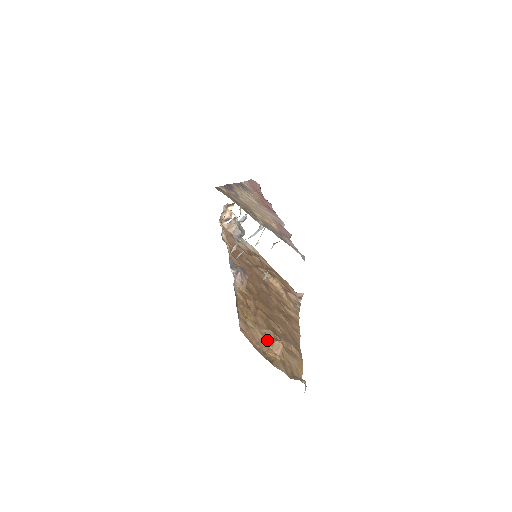
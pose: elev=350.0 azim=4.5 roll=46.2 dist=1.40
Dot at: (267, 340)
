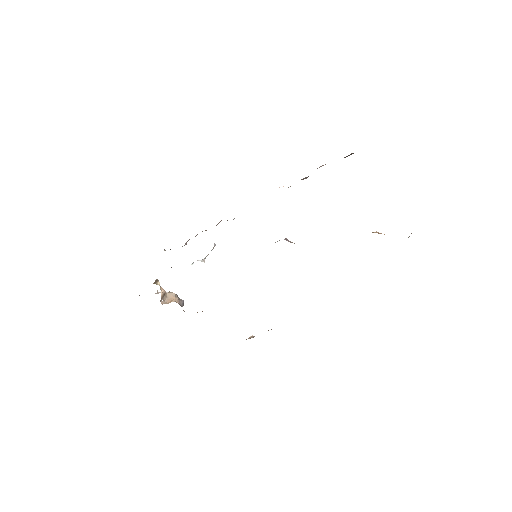
Dot at: occluded
